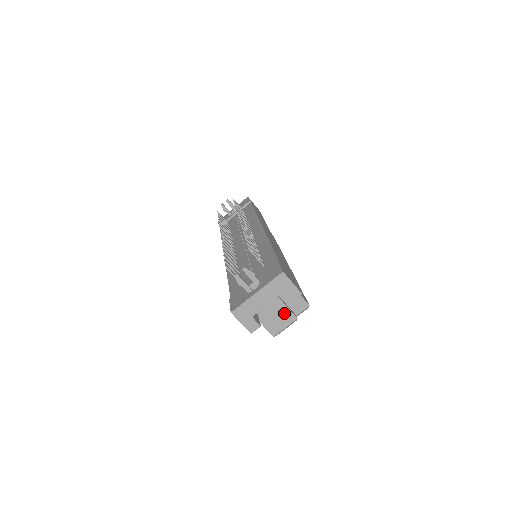
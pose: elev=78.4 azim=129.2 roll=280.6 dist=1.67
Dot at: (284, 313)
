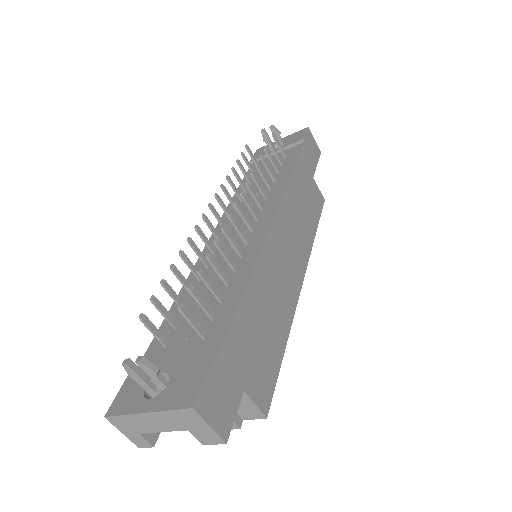
Dot at: occluded
